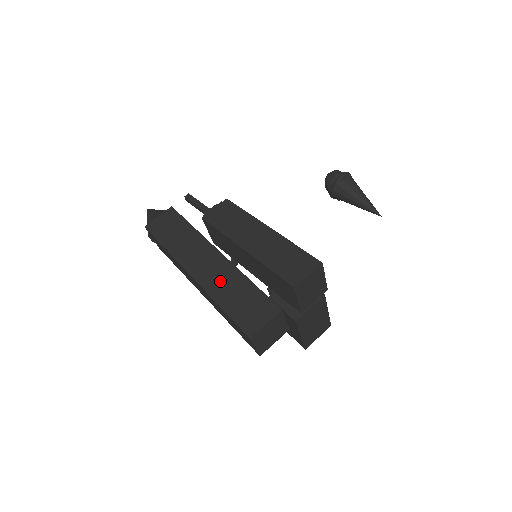
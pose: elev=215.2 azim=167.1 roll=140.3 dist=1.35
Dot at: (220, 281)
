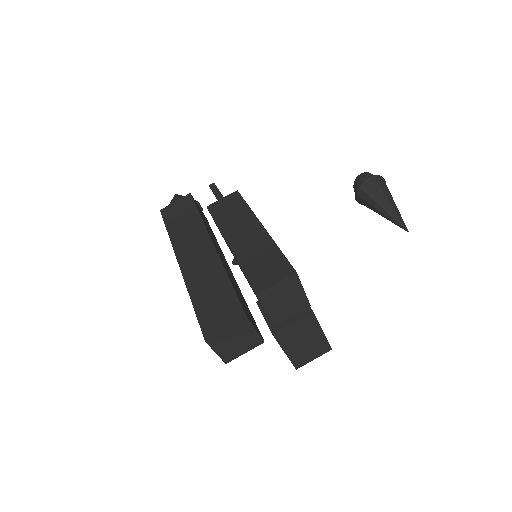
Dot at: (202, 275)
